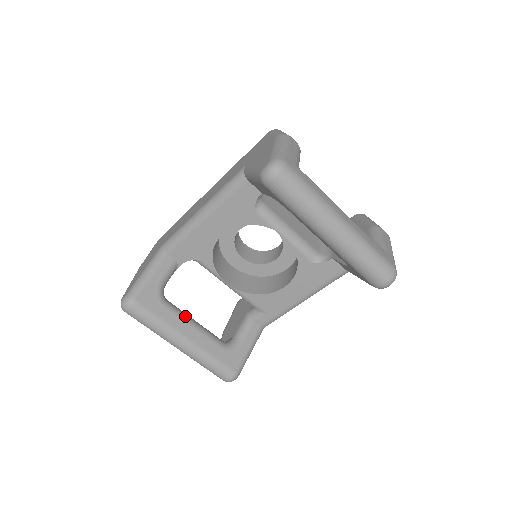
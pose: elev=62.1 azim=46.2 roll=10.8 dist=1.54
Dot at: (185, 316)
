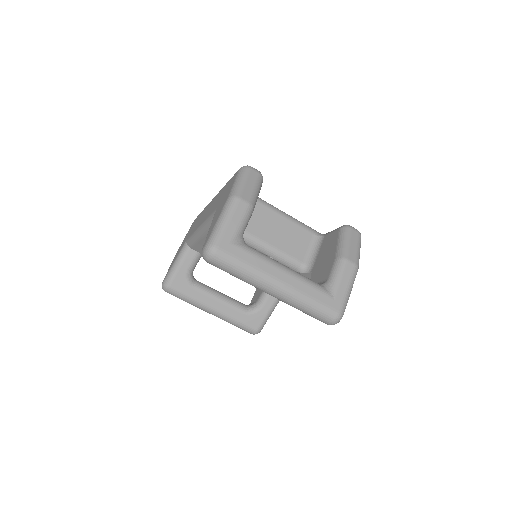
Dot at: (211, 293)
